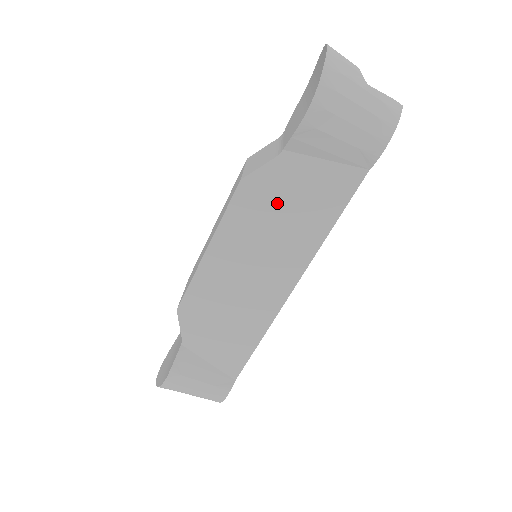
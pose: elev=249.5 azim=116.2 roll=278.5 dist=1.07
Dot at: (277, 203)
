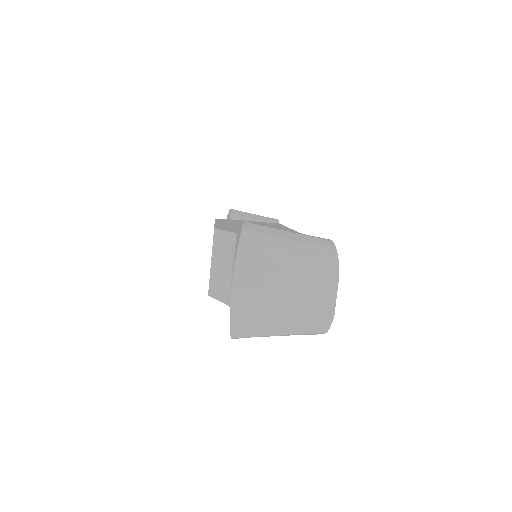
Dot at: occluded
